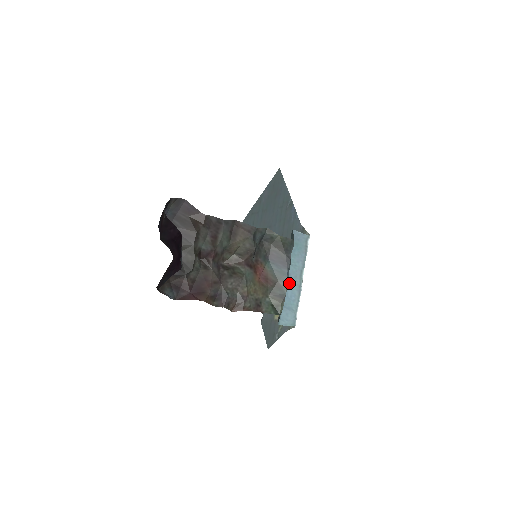
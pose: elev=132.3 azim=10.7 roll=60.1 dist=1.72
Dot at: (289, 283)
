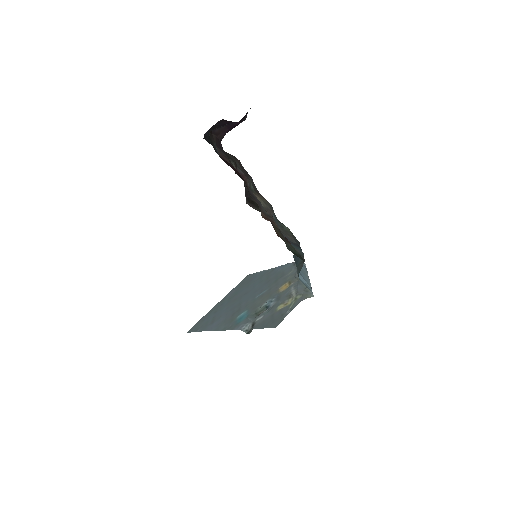
Dot at: occluded
